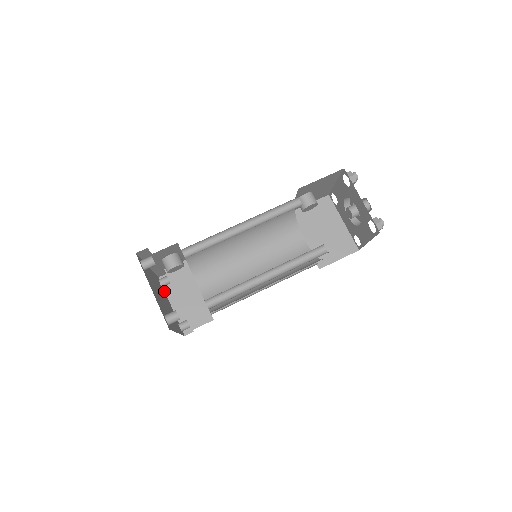
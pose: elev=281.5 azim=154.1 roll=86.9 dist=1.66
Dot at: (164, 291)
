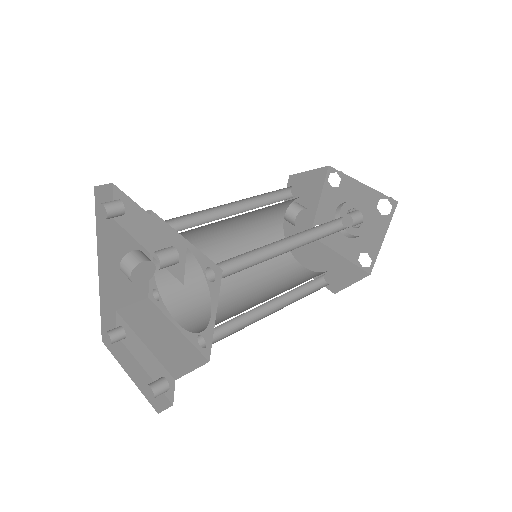
Dot at: (114, 353)
